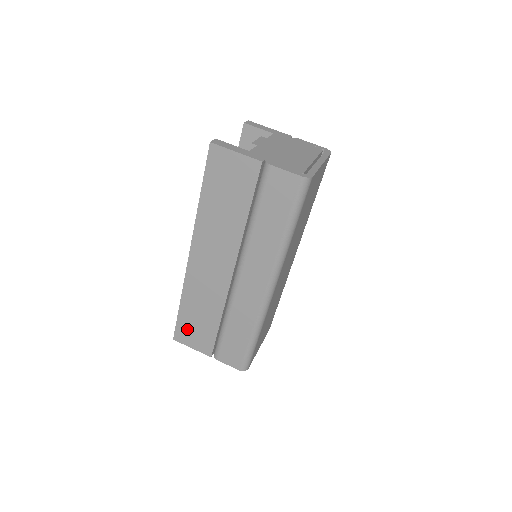
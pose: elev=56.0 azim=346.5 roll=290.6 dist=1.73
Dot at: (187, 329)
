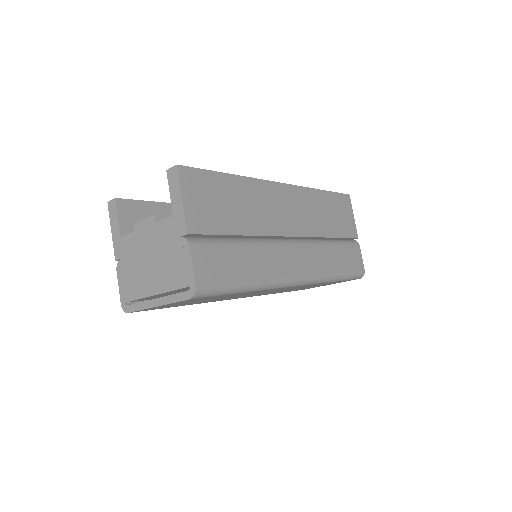
Dot at: occluded
